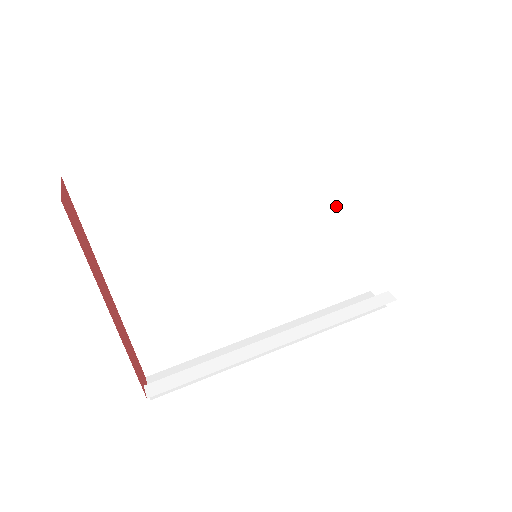
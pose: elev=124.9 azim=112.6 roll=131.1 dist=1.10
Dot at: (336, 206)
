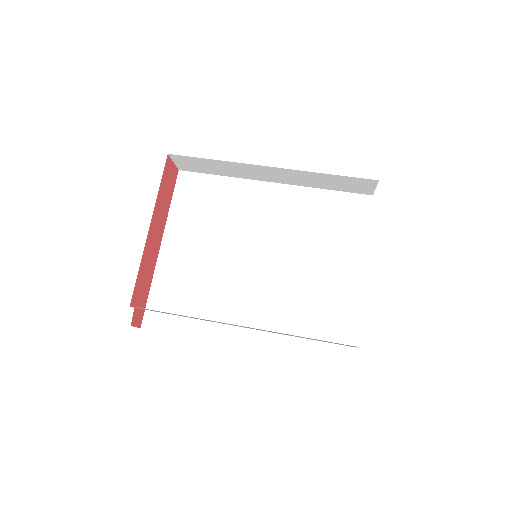
Dot at: (335, 266)
